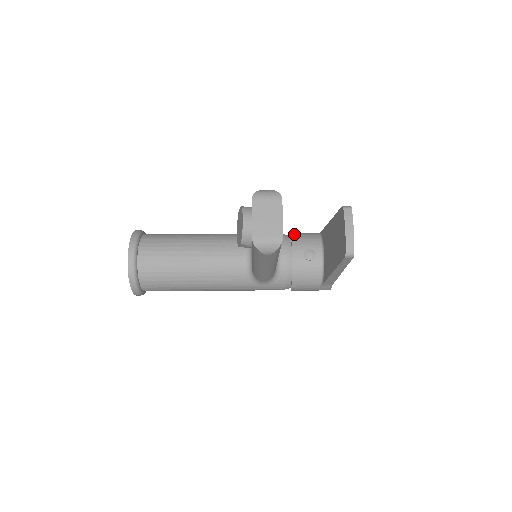
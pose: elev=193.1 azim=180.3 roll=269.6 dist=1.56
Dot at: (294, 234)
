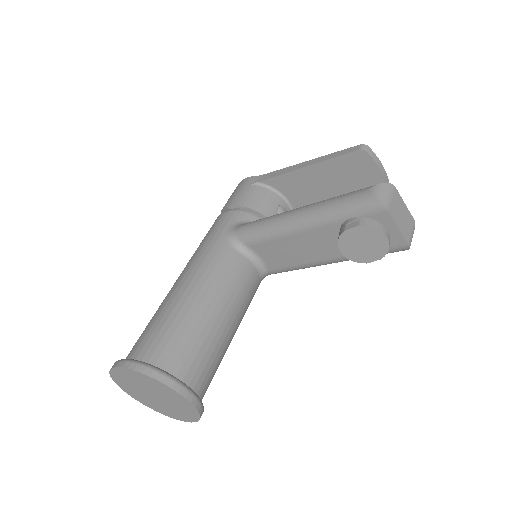
Dot at: (246, 204)
